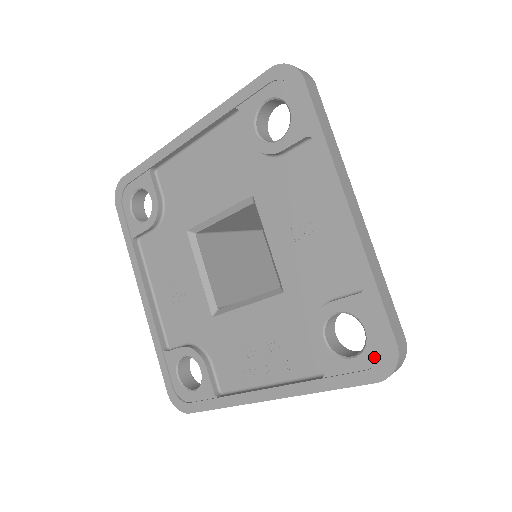
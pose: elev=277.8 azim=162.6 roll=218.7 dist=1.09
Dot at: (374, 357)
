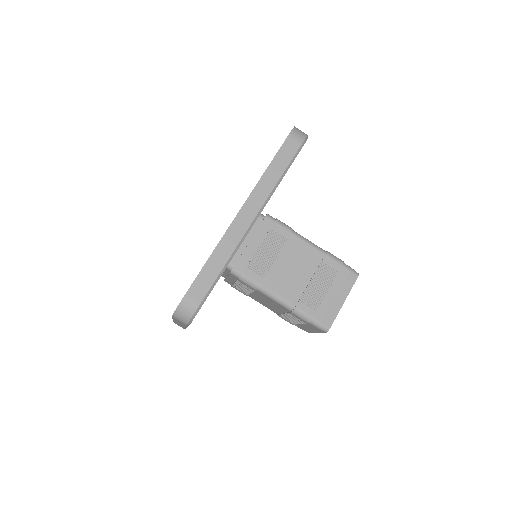
Dot at: occluded
